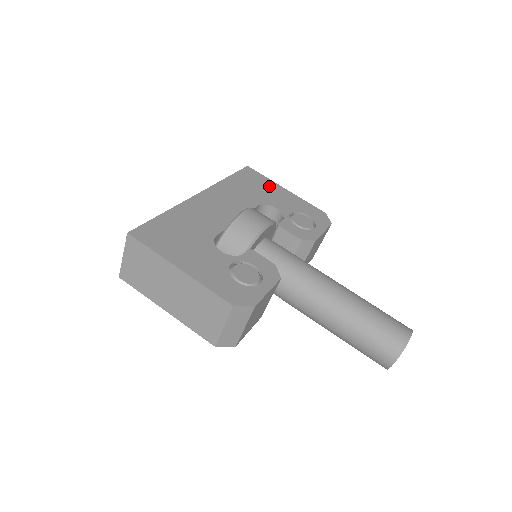
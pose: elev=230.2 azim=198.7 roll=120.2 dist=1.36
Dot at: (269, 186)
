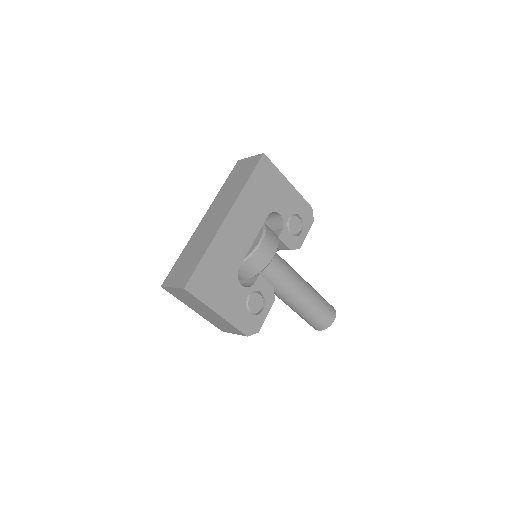
Dot at: (278, 182)
